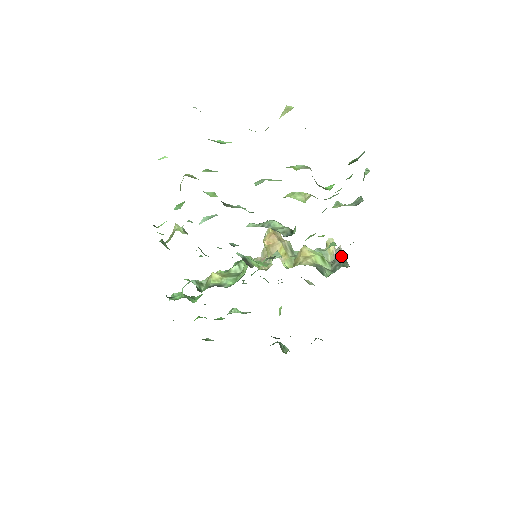
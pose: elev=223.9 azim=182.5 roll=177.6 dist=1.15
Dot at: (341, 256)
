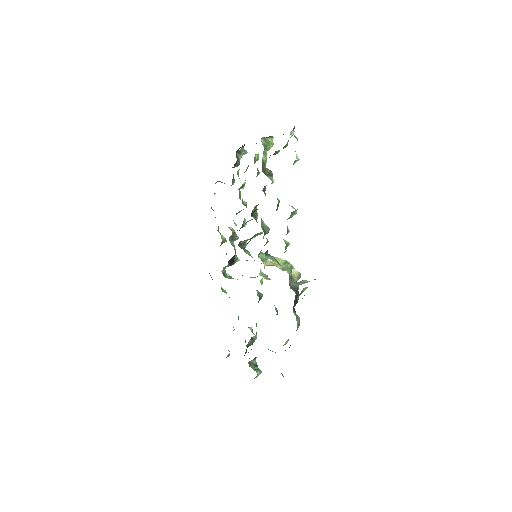
Dot at: occluded
